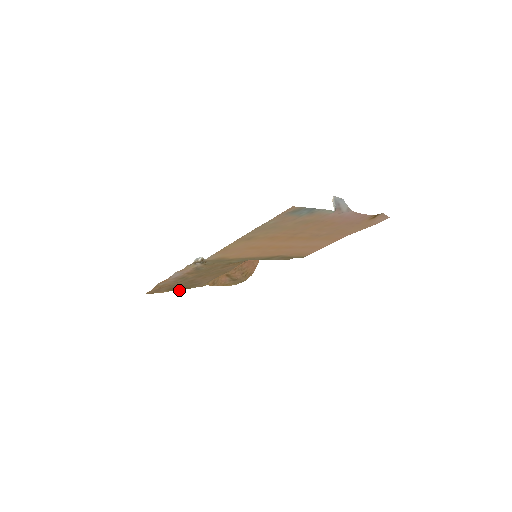
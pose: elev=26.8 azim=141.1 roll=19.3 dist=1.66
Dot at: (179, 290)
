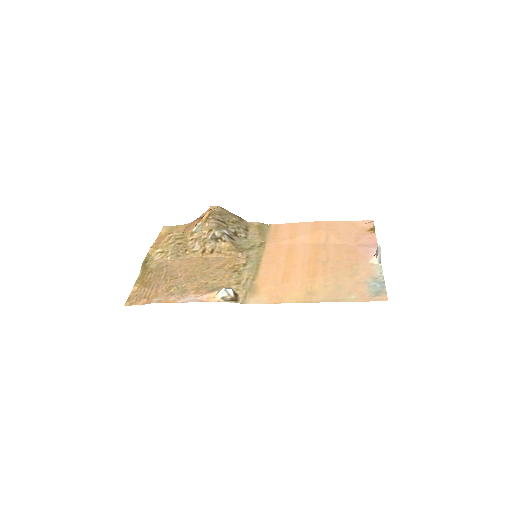
Dot at: (140, 275)
